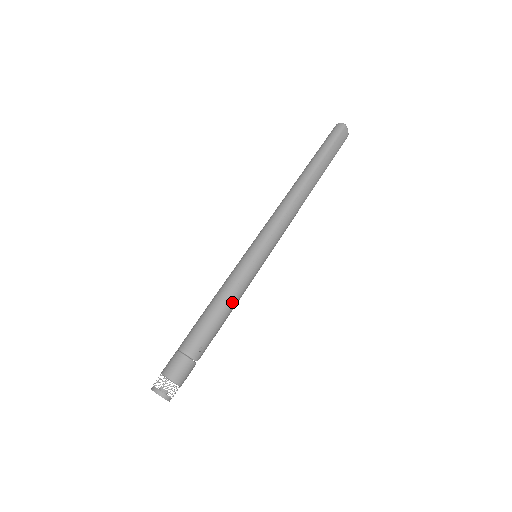
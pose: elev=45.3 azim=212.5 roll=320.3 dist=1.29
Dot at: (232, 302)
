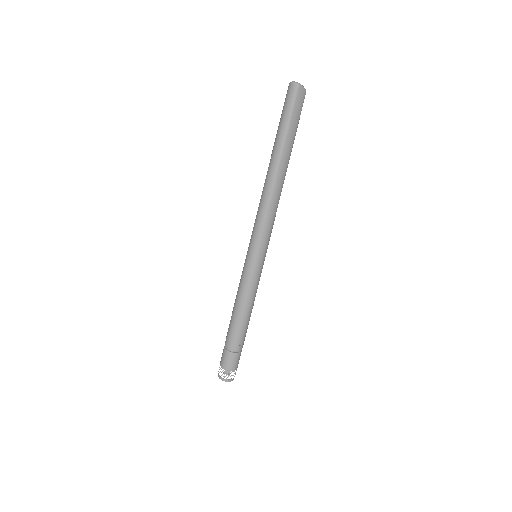
Dot at: (250, 304)
